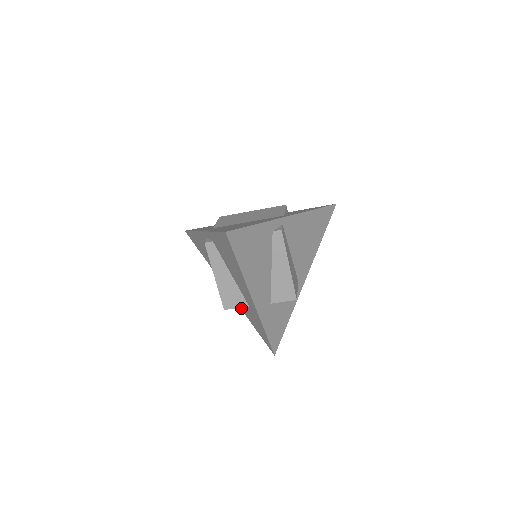
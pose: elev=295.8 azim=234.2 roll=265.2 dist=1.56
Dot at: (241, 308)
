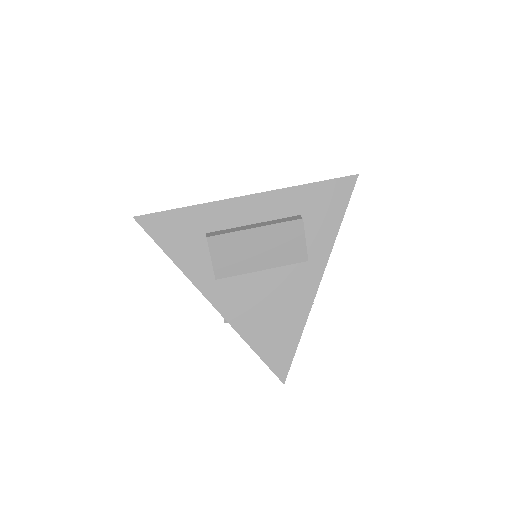
Dot at: occluded
